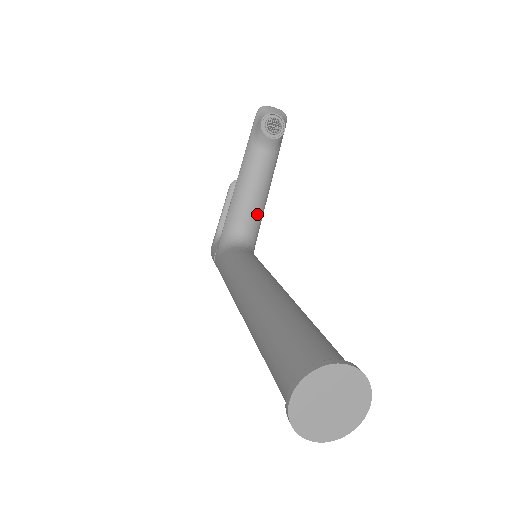
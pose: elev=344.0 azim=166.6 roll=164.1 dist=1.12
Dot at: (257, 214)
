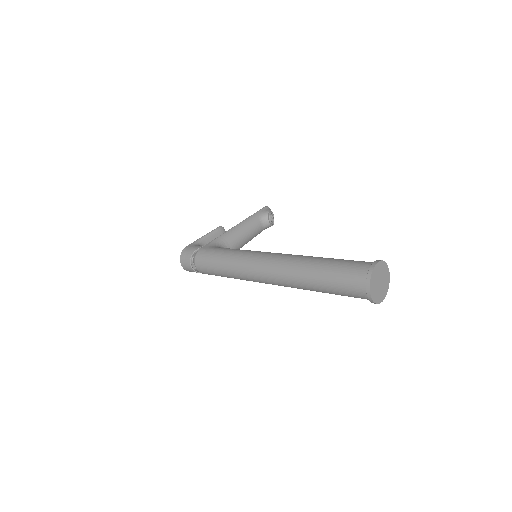
Dot at: occluded
